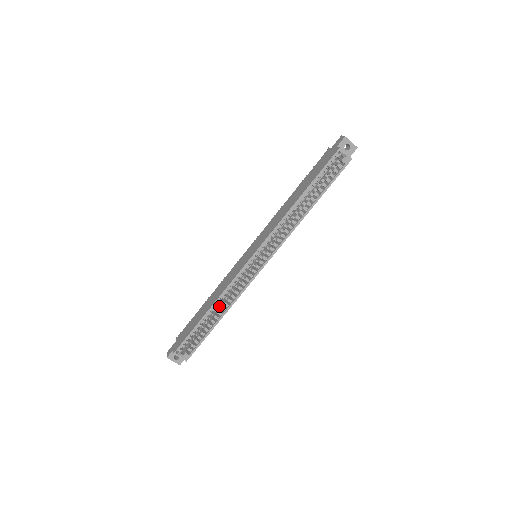
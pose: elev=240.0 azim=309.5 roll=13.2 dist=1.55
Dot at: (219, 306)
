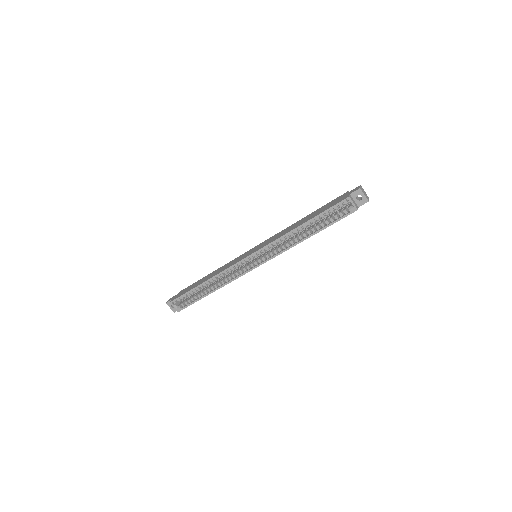
Dot at: (216, 282)
